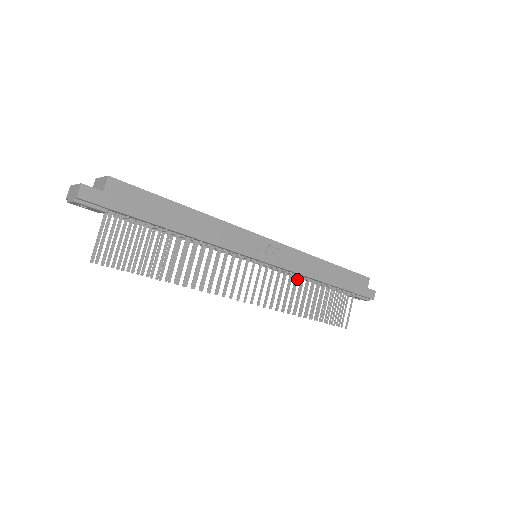
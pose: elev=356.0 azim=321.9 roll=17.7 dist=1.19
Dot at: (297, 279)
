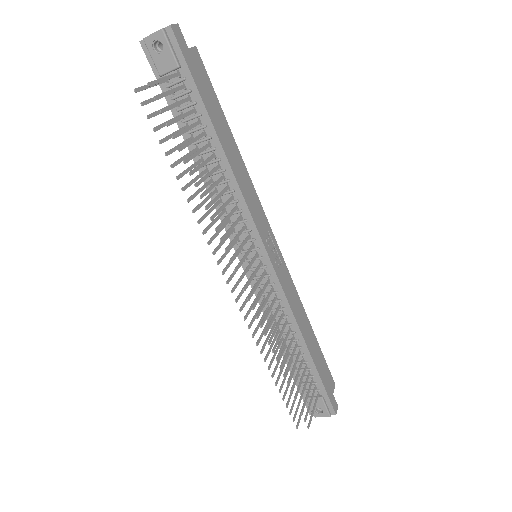
Dot at: (282, 316)
